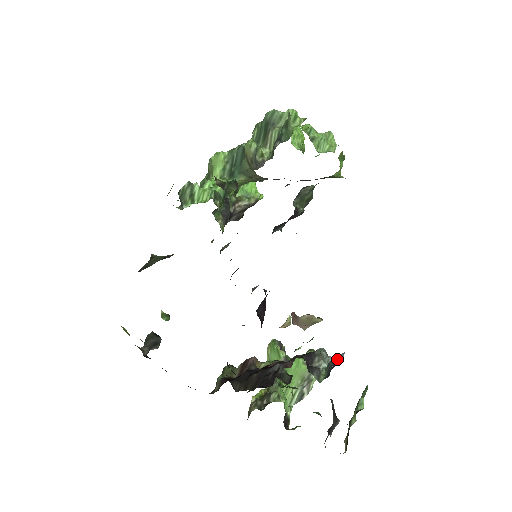
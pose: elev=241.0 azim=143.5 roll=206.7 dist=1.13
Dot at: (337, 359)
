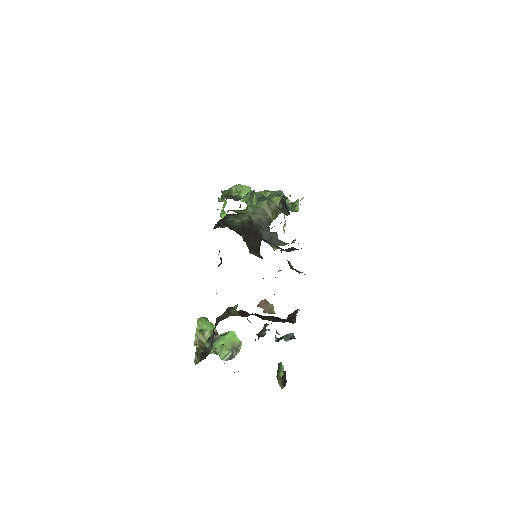
Dot at: occluded
